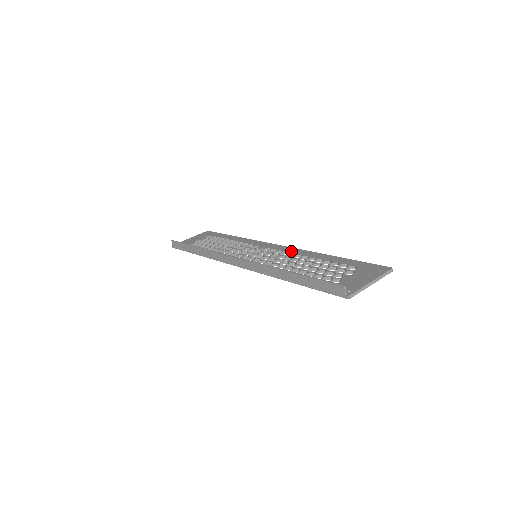
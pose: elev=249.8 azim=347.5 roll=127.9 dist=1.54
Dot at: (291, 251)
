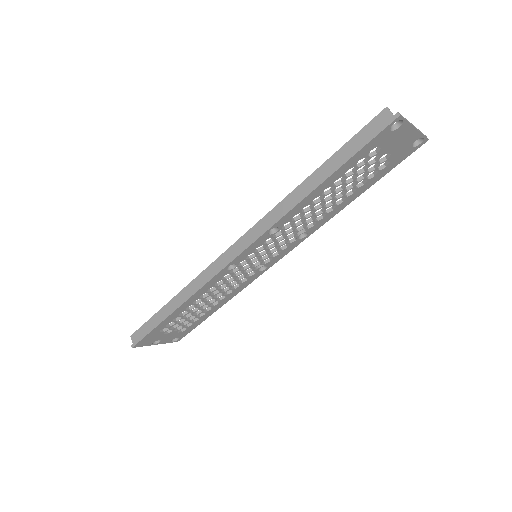
Dot at: occluded
